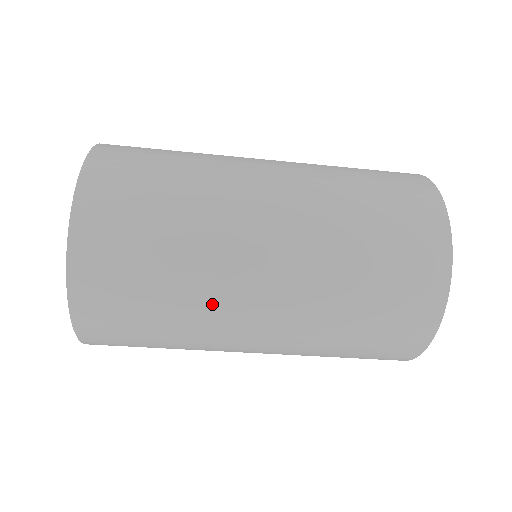
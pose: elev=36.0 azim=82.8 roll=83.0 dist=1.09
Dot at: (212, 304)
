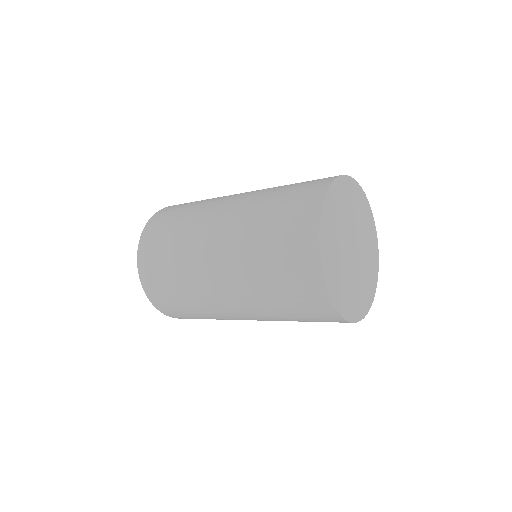
Dot at: (208, 306)
